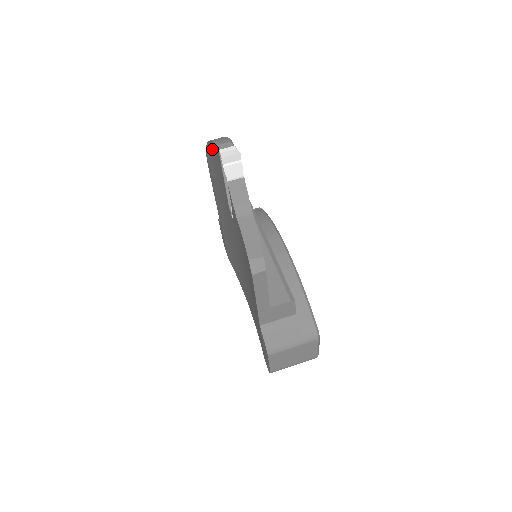
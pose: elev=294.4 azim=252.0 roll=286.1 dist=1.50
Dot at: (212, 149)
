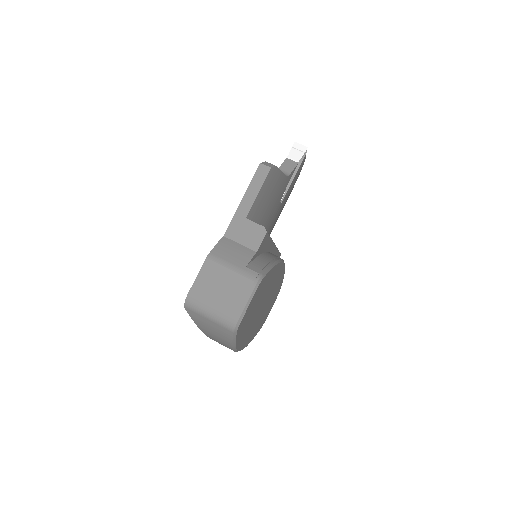
Dot at: occluded
